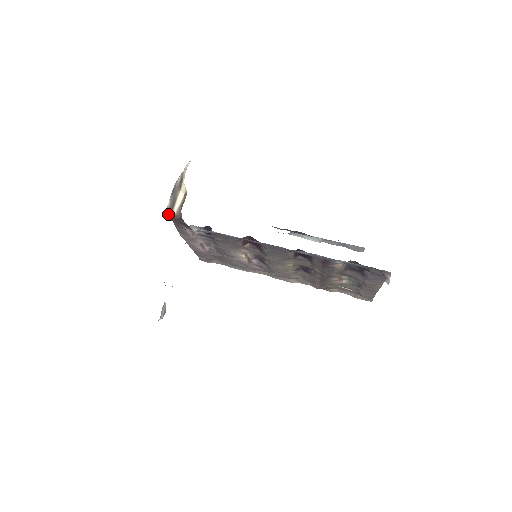
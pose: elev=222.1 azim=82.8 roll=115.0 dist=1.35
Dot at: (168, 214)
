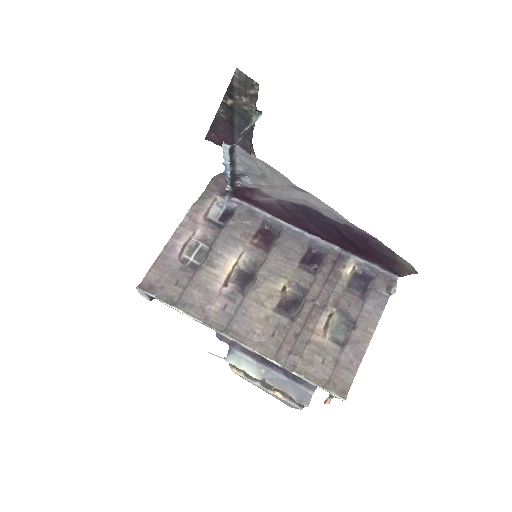
Dot at: (216, 175)
